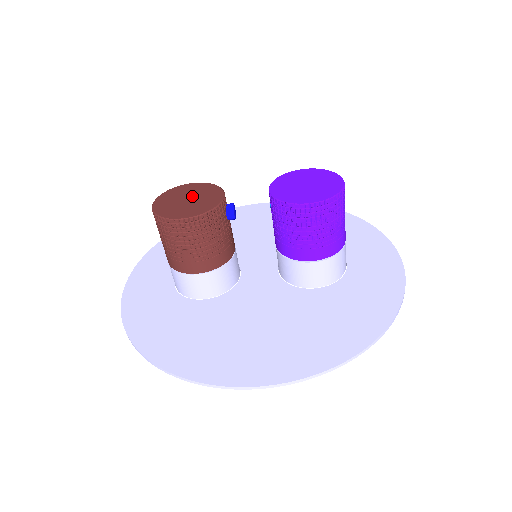
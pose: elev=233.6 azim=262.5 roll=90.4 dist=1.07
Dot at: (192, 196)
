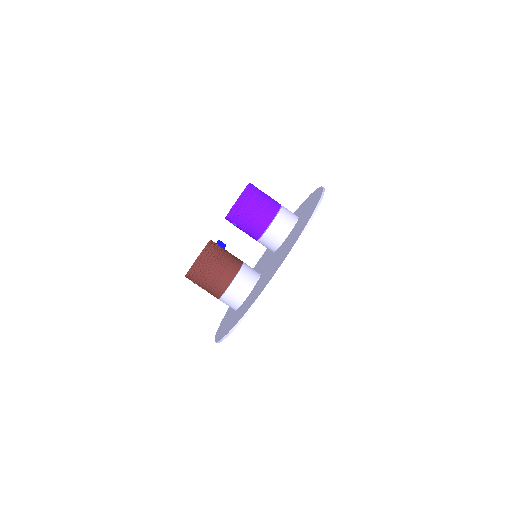
Dot at: occluded
